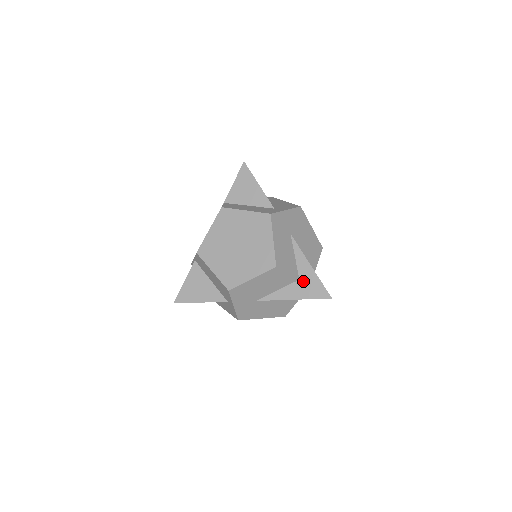
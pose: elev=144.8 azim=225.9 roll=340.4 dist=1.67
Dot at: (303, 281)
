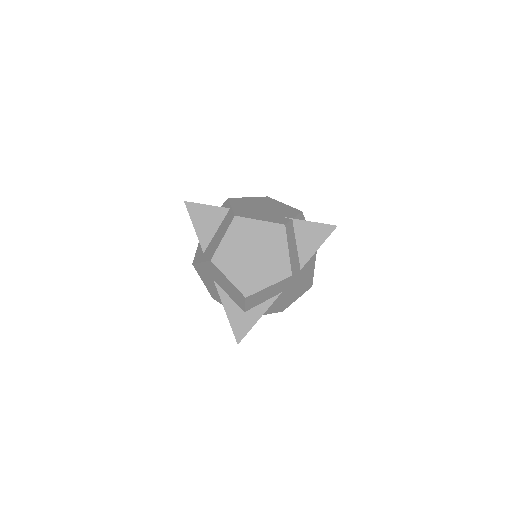
Dot at: (244, 316)
